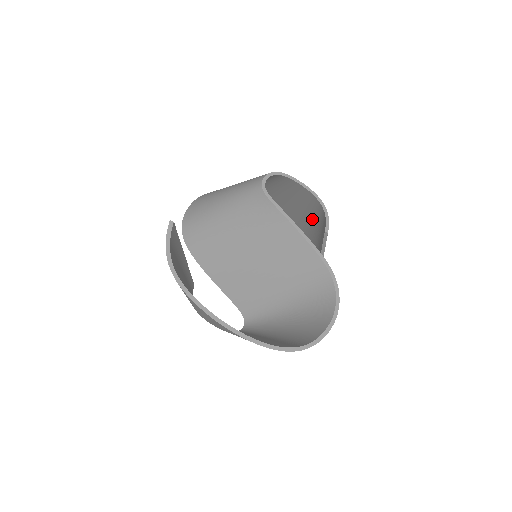
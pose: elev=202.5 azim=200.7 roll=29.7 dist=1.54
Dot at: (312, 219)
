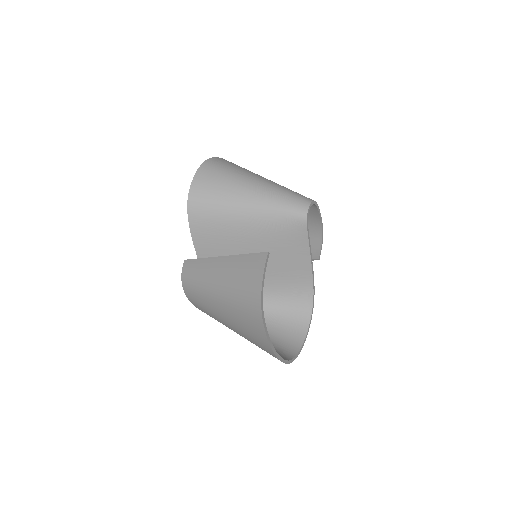
Dot at: occluded
